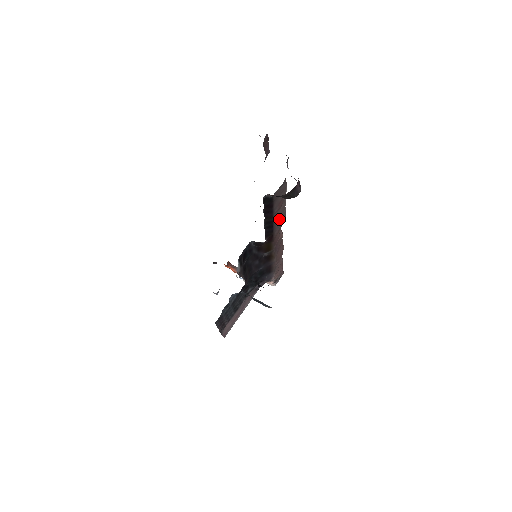
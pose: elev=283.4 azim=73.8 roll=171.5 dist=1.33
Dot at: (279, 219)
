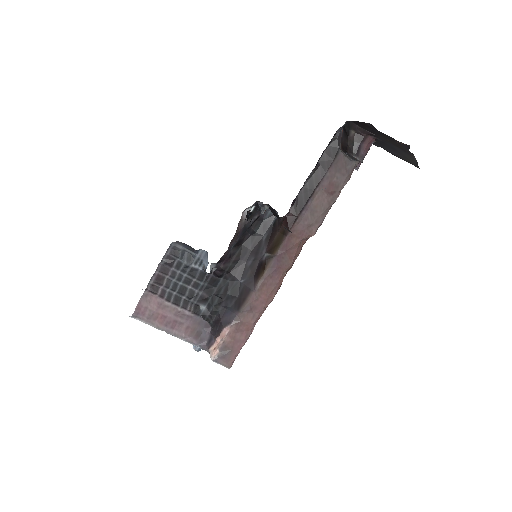
Dot at: (314, 212)
